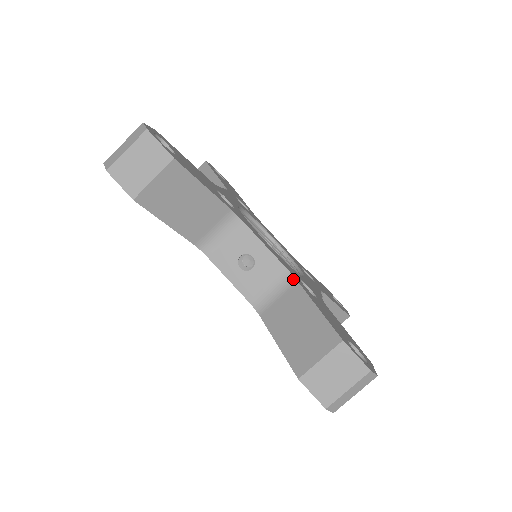
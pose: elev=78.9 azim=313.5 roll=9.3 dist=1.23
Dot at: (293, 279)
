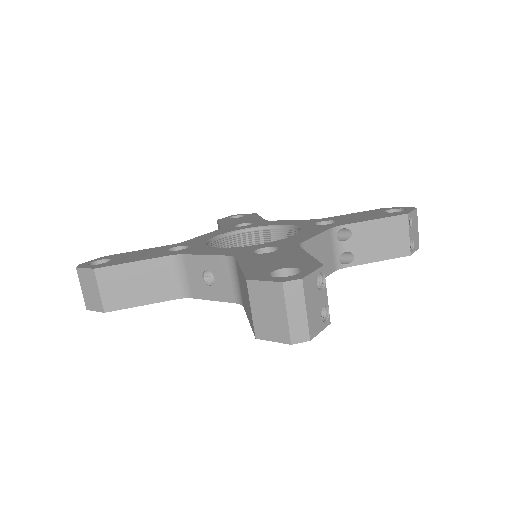
Dot at: (234, 259)
